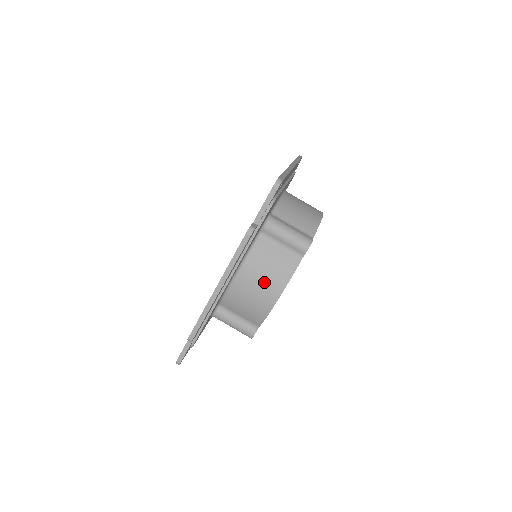
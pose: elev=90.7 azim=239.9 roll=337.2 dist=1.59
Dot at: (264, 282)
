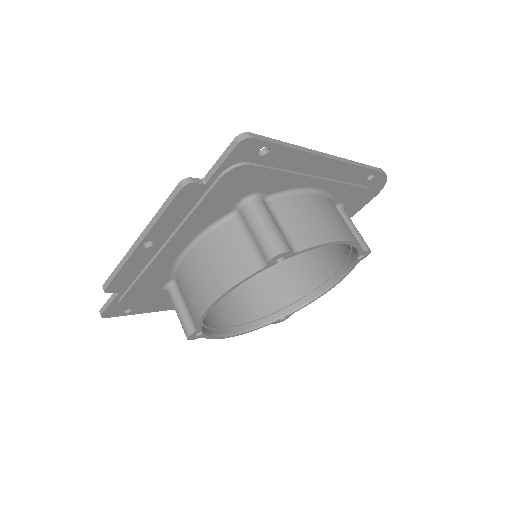
Dot at: (210, 272)
